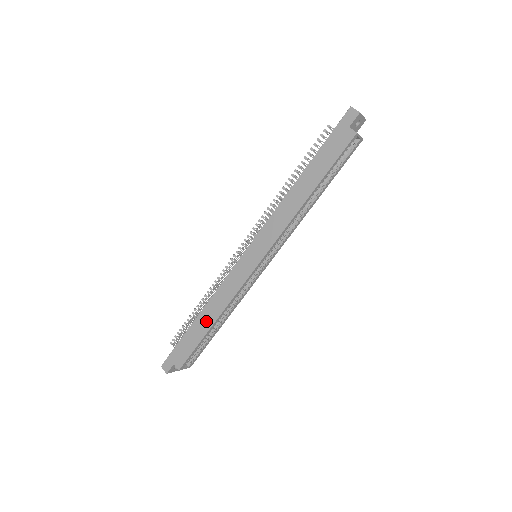
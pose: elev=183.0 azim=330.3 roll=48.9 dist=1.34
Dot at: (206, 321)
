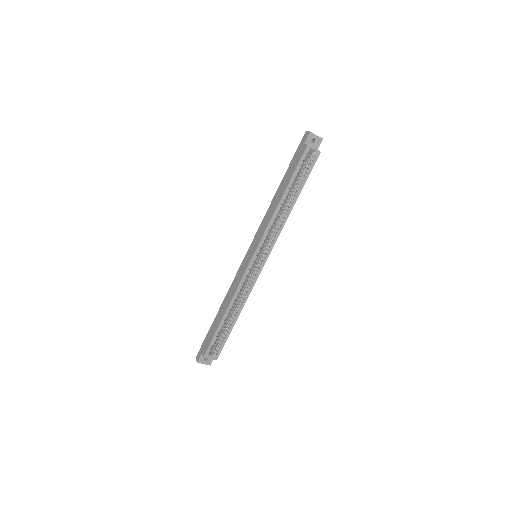
Dot at: (222, 312)
